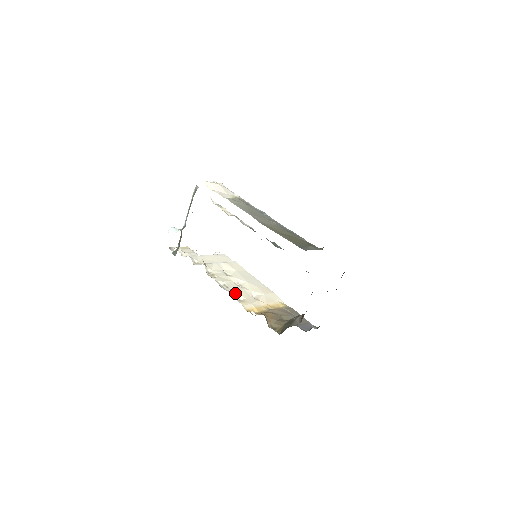
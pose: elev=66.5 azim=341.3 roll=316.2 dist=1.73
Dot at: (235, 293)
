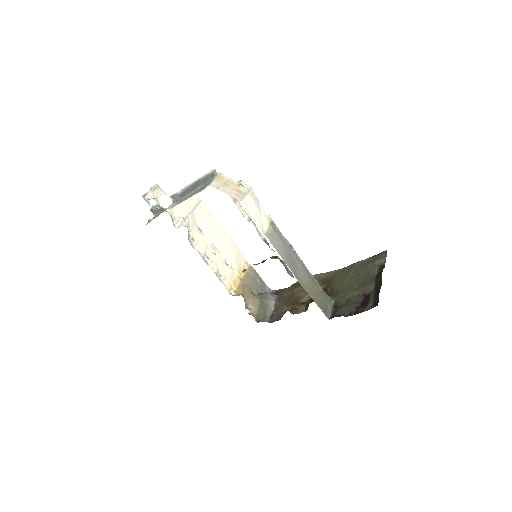
Dot at: (216, 267)
